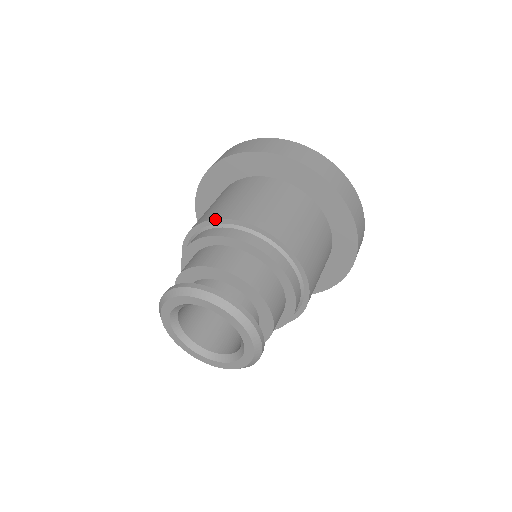
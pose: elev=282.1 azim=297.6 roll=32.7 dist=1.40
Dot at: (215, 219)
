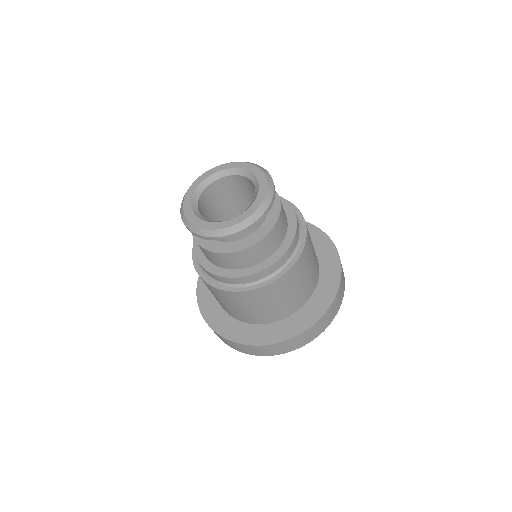
Dot at: occluded
